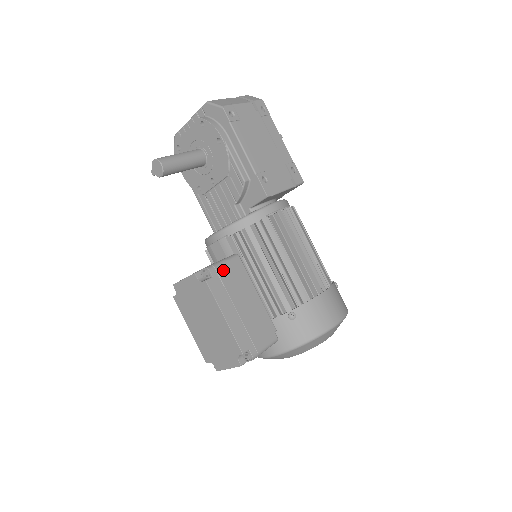
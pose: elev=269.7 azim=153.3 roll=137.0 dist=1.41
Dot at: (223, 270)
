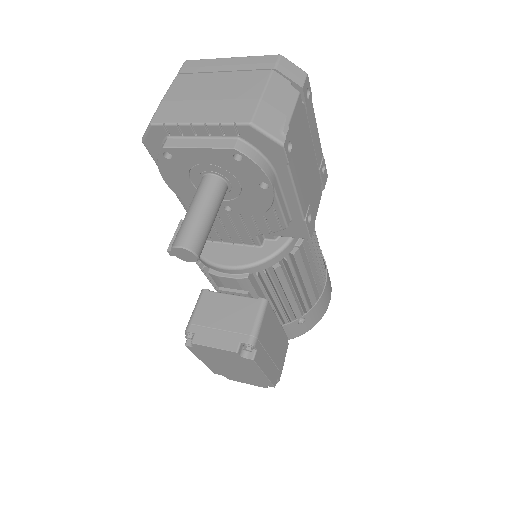
Dot at: (261, 332)
